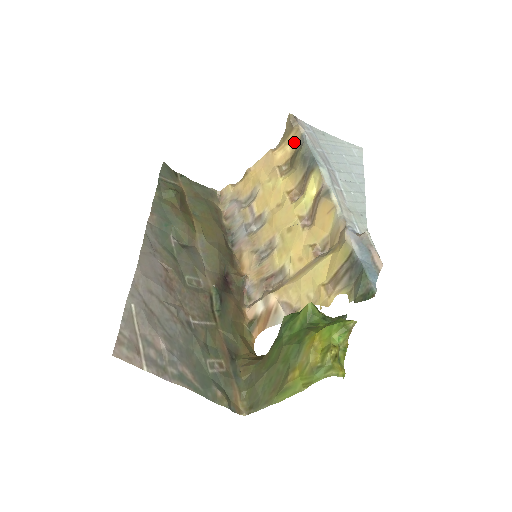
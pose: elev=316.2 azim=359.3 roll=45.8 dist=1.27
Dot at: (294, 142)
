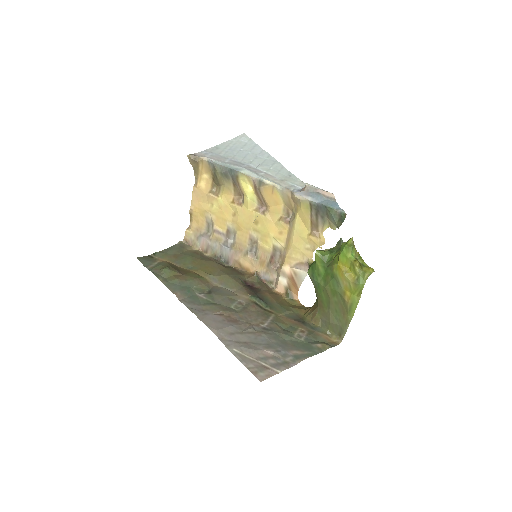
Dot at: (206, 170)
